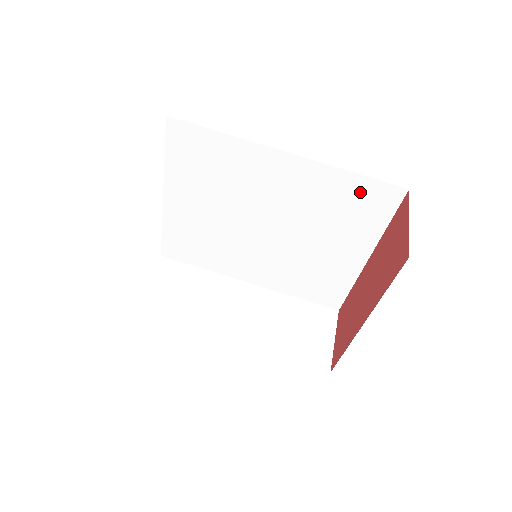
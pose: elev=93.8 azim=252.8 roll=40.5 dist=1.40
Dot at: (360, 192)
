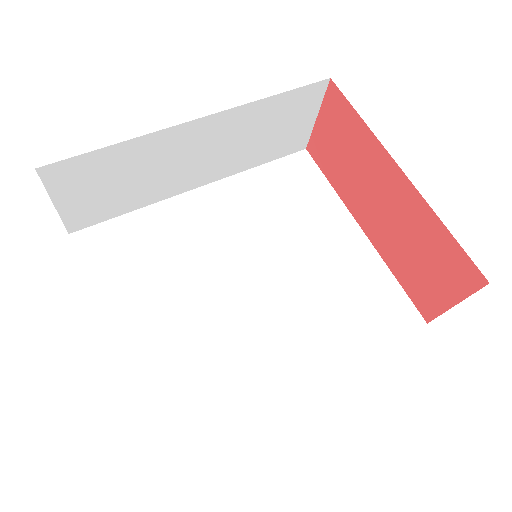
Dot at: (281, 176)
